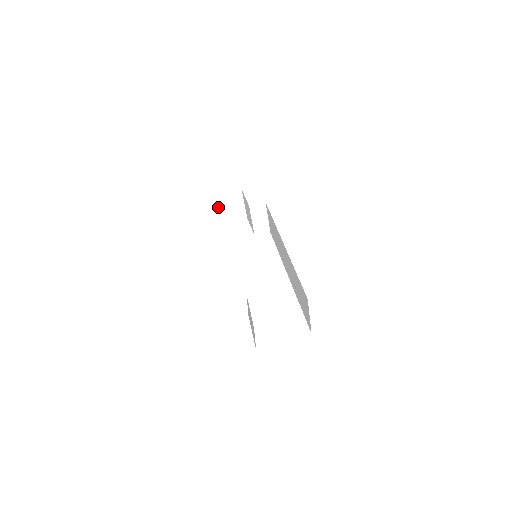
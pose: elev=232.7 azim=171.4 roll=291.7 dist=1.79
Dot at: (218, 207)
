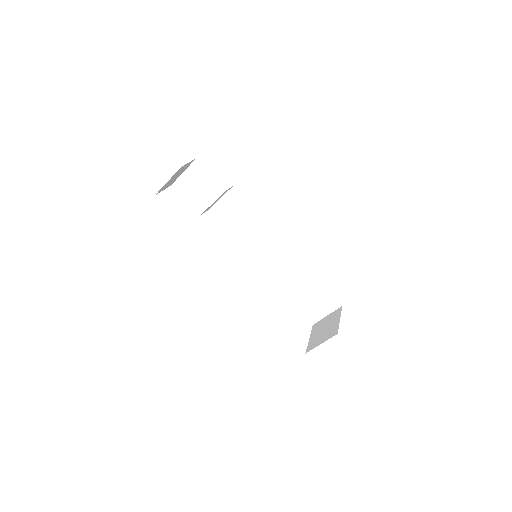
Dot at: (171, 177)
